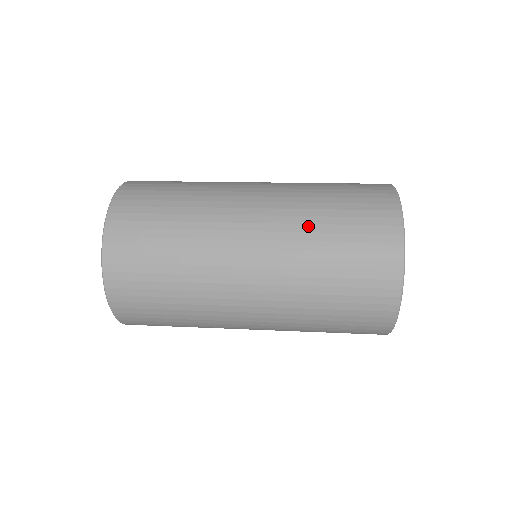
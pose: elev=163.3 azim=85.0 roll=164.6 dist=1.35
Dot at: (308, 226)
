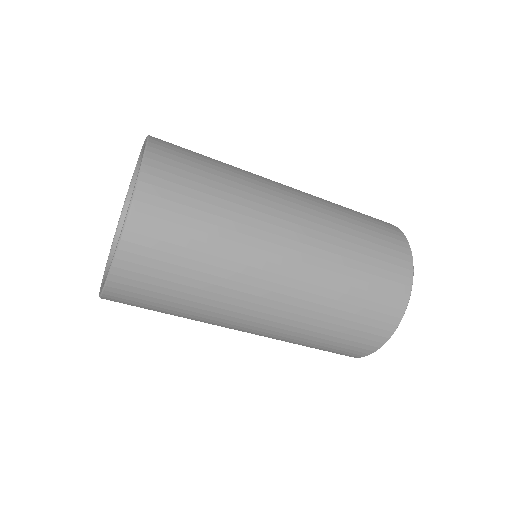
Dot at: (342, 249)
